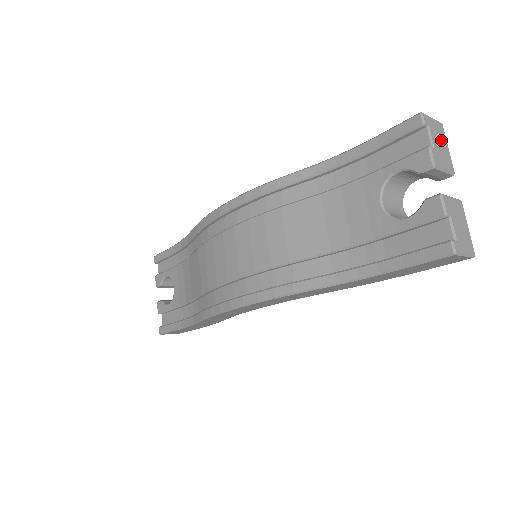
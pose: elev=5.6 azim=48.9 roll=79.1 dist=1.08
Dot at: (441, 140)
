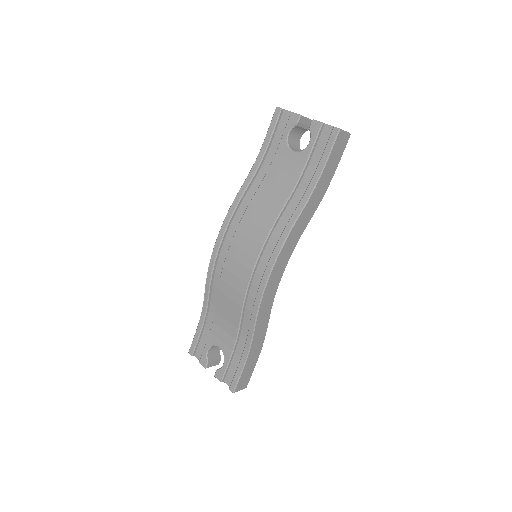
Dot at: occluded
